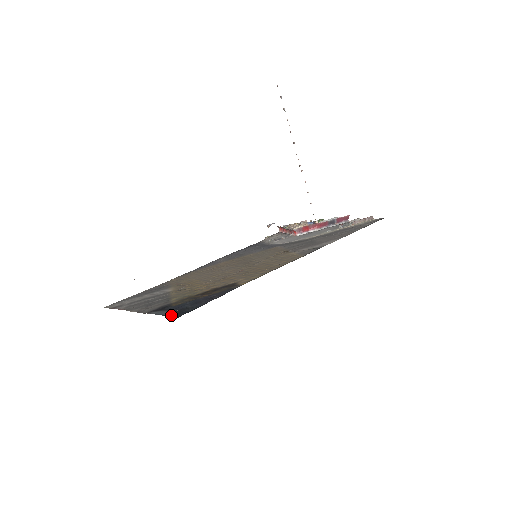
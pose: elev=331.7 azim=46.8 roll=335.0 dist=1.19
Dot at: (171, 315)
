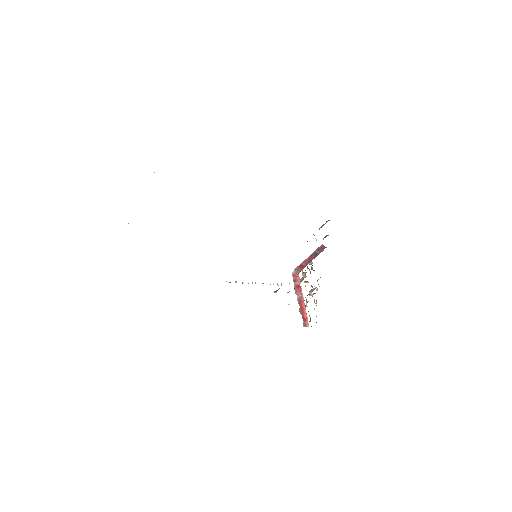
Dot at: occluded
